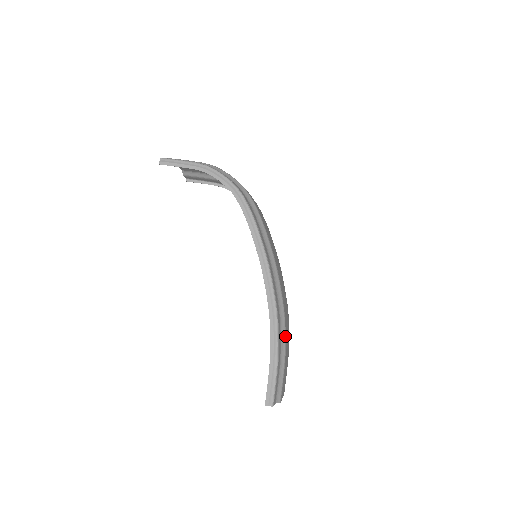
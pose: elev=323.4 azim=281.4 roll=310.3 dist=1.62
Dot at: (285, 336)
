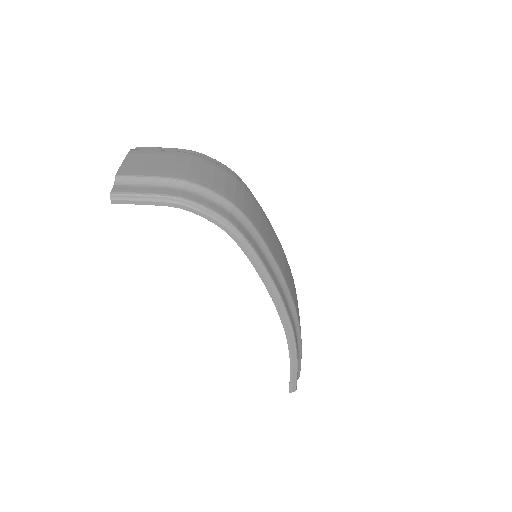
Dot at: (300, 334)
